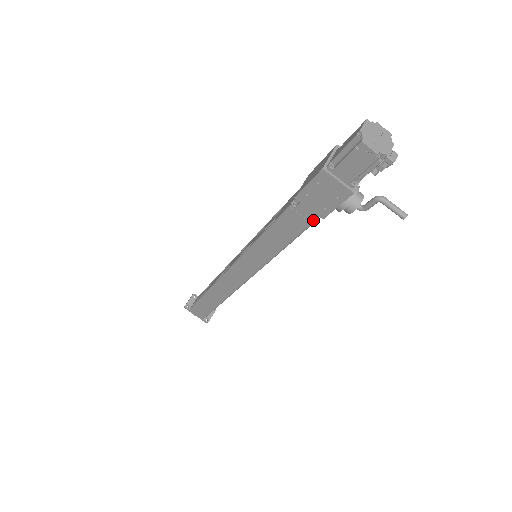
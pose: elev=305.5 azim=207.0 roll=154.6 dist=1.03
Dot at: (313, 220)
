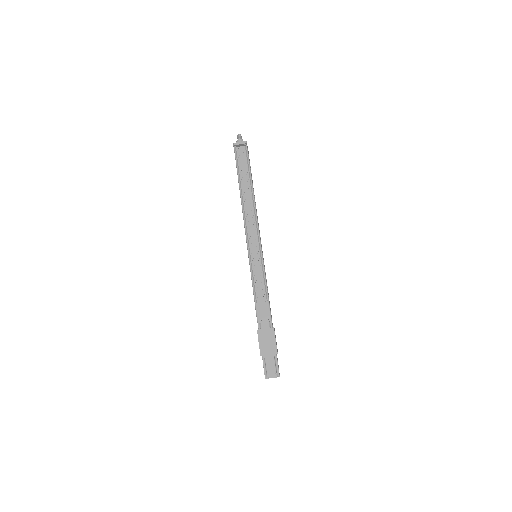
Dot at: occluded
